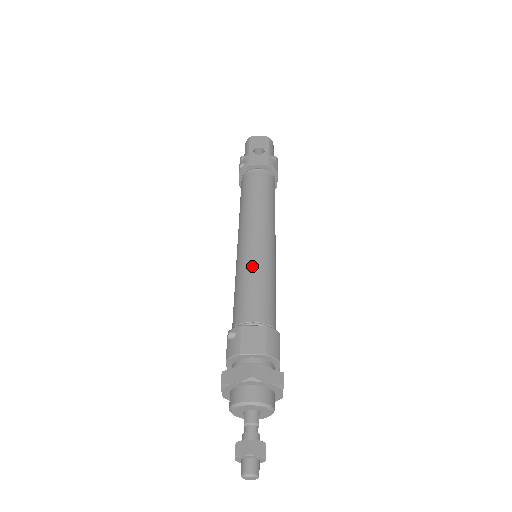
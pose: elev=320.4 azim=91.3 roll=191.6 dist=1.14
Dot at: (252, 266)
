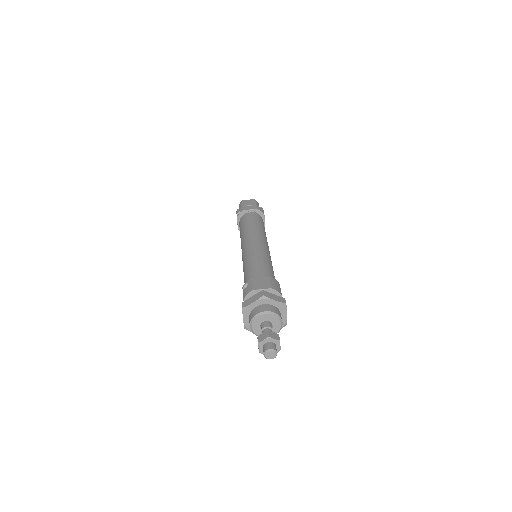
Dot at: (254, 253)
